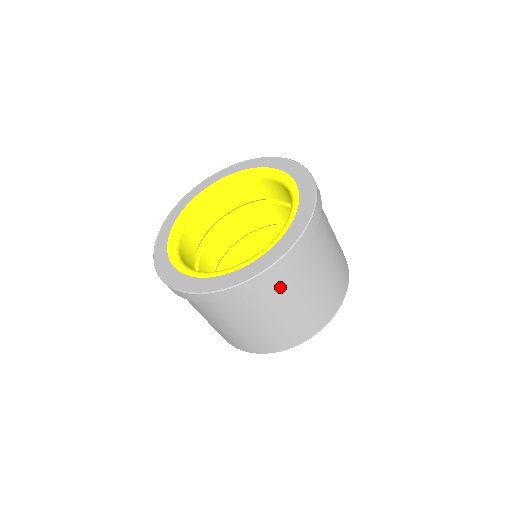
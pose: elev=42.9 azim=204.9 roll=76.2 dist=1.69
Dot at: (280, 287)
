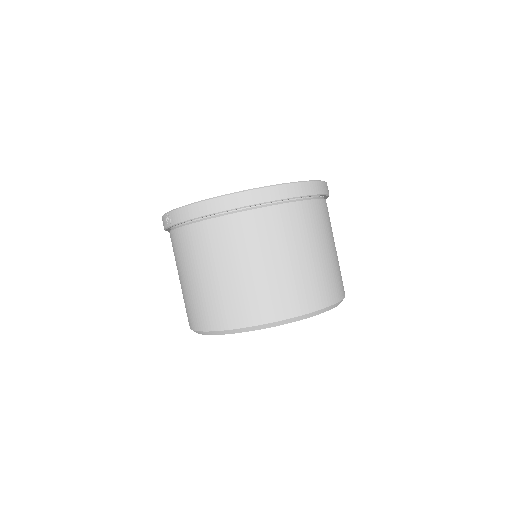
Dot at: (327, 213)
